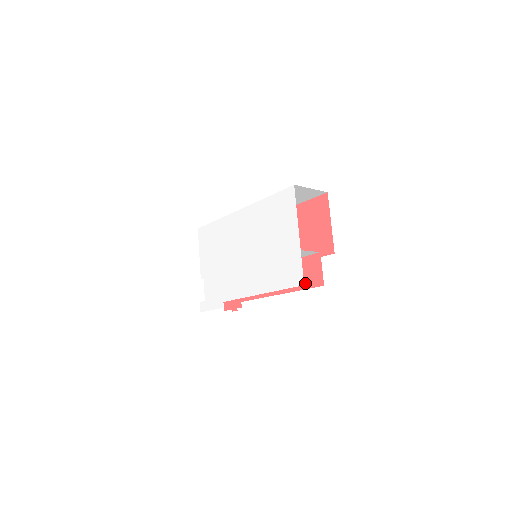
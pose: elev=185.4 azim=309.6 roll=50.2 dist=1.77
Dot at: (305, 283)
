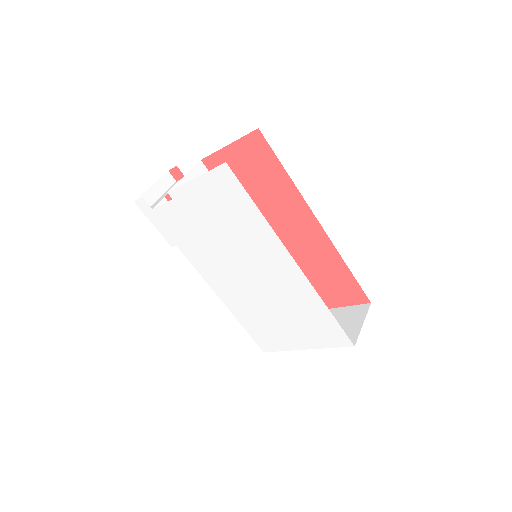
Dot at: occluded
